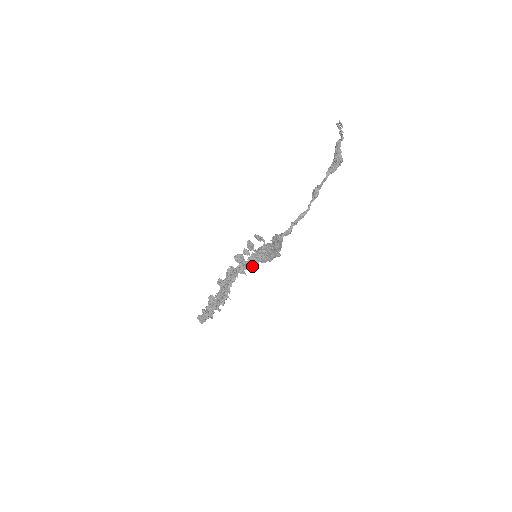
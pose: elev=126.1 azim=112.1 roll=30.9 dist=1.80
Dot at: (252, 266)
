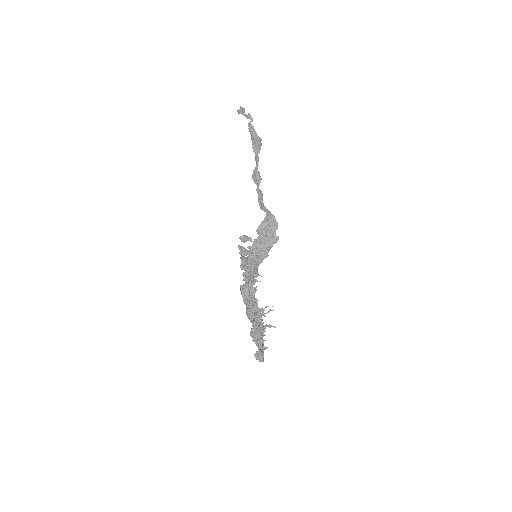
Dot at: (257, 271)
